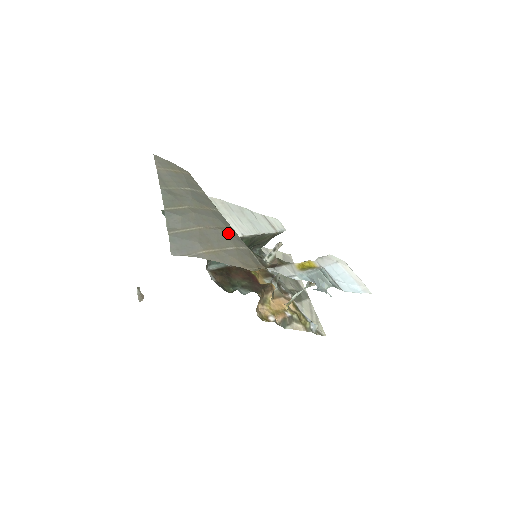
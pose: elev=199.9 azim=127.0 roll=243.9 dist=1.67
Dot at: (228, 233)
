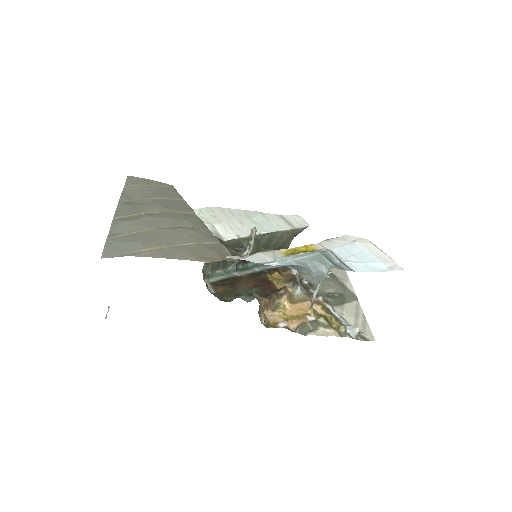
Dot at: (192, 231)
